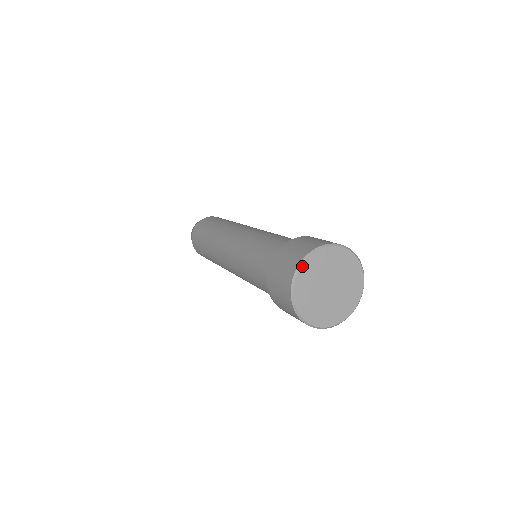
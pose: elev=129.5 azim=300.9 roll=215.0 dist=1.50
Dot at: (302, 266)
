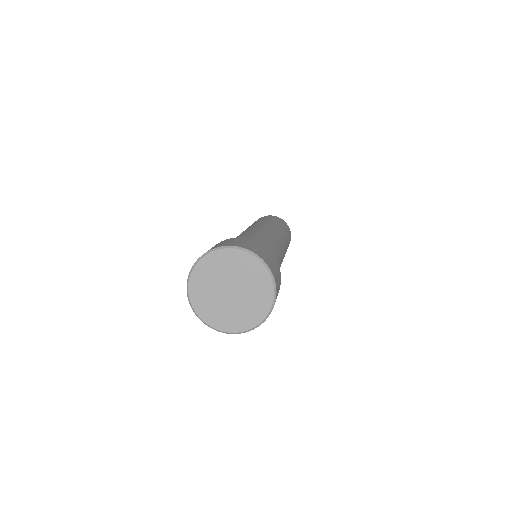
Dot at: (208, 254)
